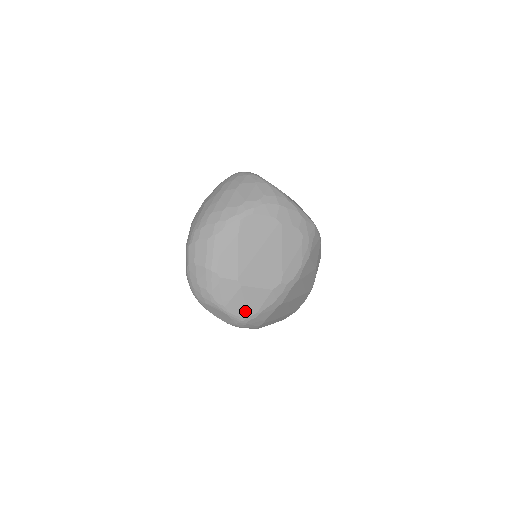
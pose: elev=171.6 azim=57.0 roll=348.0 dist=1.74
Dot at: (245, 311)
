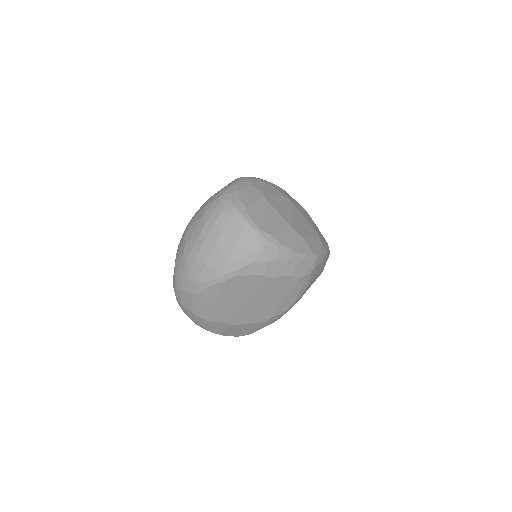
Dot at: (239, 334)
